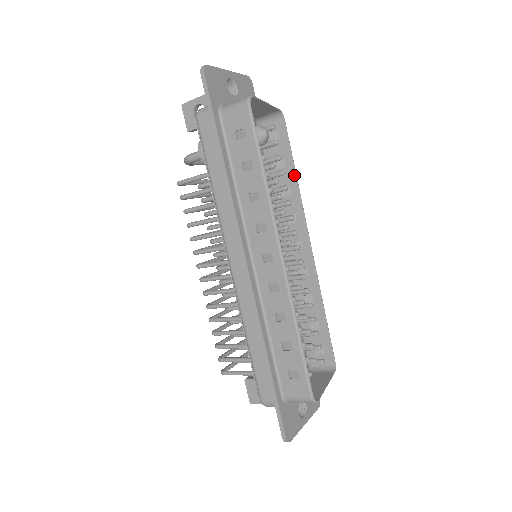
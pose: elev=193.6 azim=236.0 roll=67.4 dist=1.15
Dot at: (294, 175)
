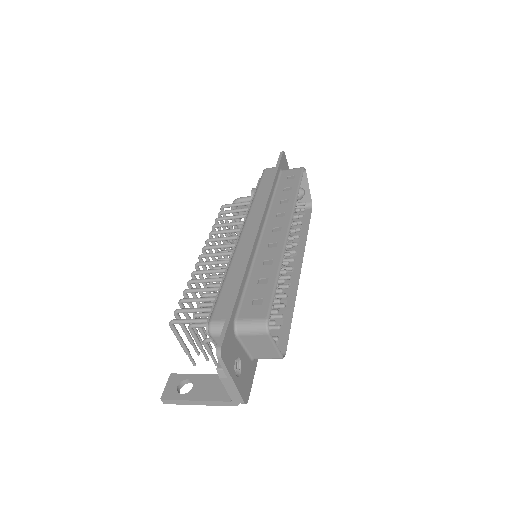
Dot at: (306, 233)
